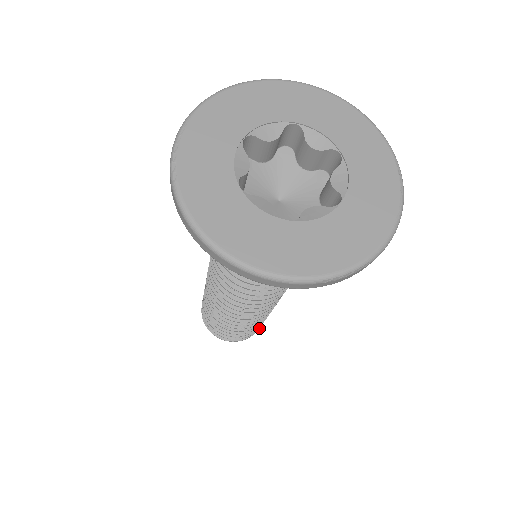
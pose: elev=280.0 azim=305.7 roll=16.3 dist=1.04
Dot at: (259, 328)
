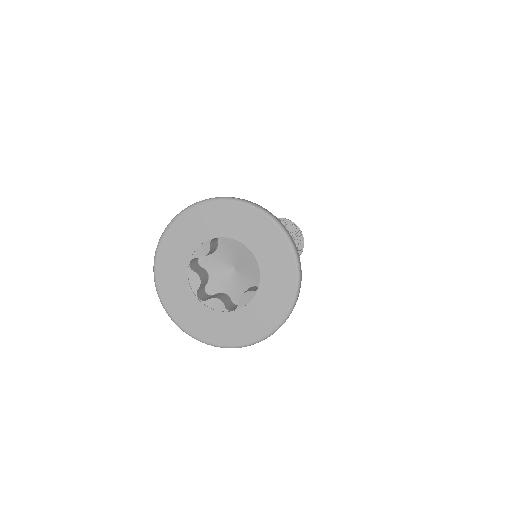
Dot at: occluded
